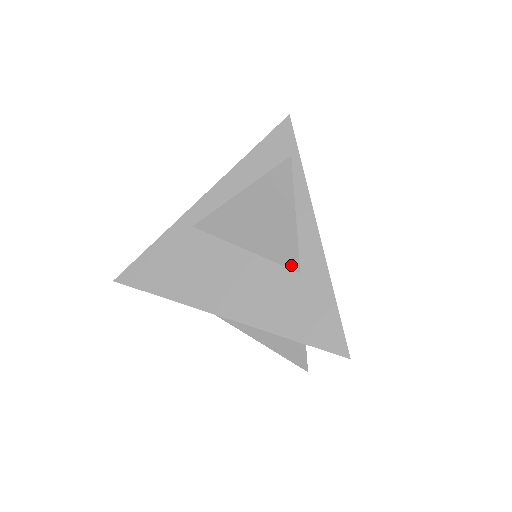
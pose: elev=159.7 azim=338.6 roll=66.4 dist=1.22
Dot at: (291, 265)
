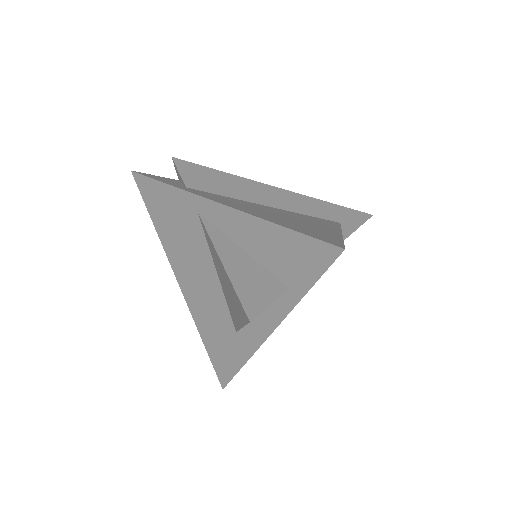
Dot at: (234, 323)
